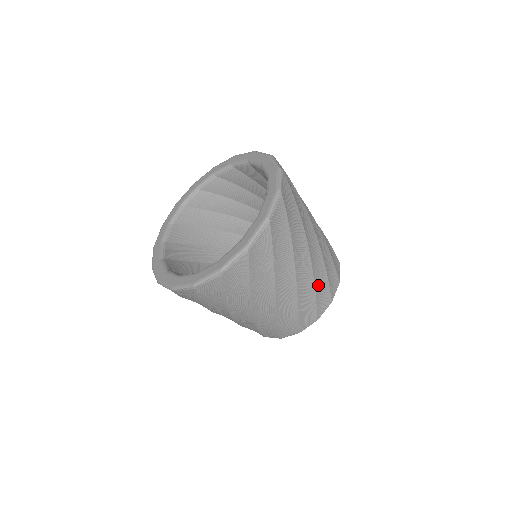
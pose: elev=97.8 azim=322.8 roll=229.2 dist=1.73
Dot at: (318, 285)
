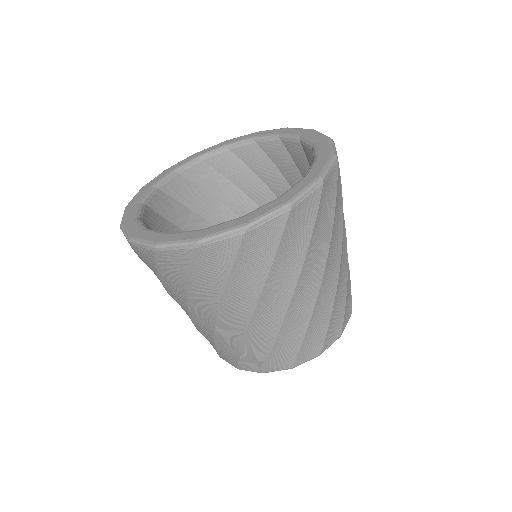
Dot at: (283, 341)
